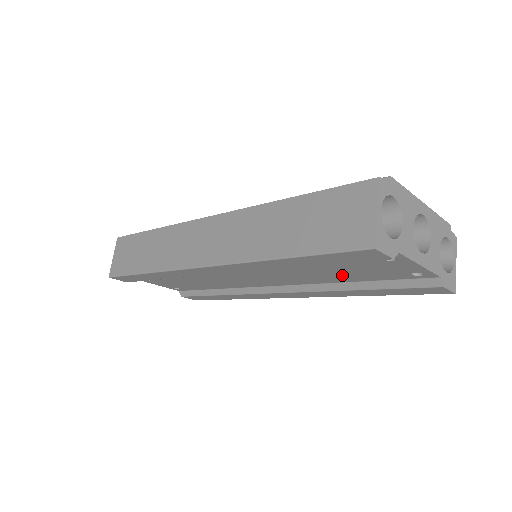
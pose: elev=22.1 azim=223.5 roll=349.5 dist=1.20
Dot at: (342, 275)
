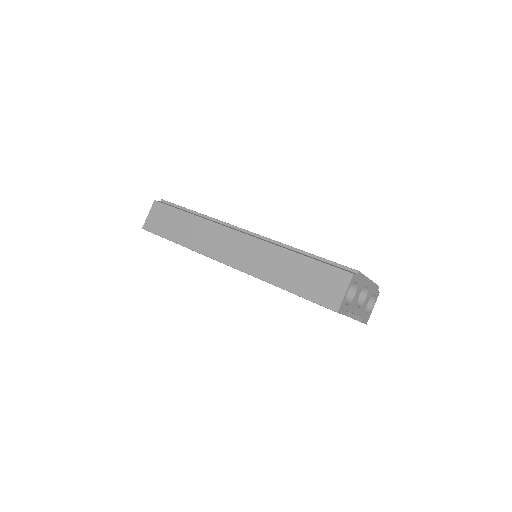
Dot at: occluded
